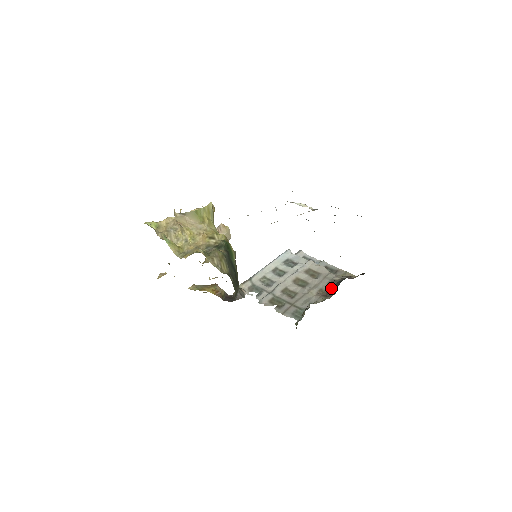
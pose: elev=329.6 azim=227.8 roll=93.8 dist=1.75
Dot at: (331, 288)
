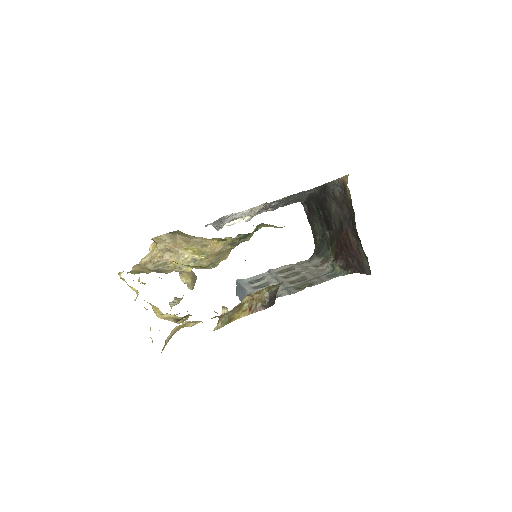
Dot at: (320, 258)
